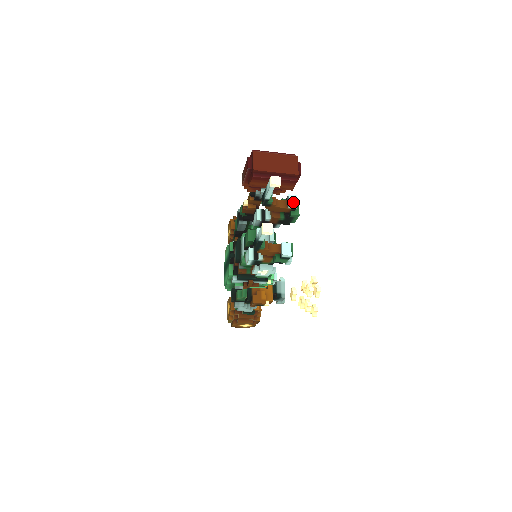
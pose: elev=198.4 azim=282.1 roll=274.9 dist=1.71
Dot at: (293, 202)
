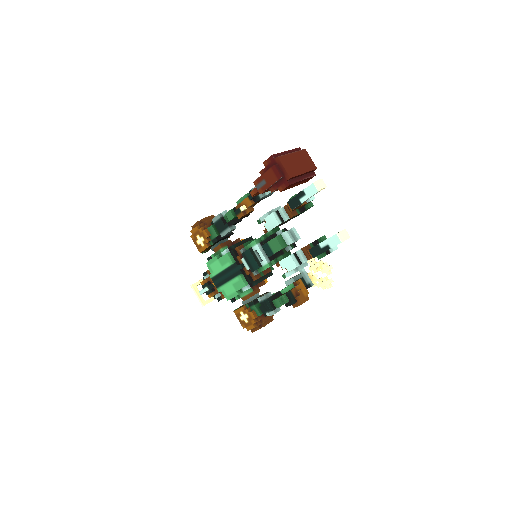
Dot at: occluded
